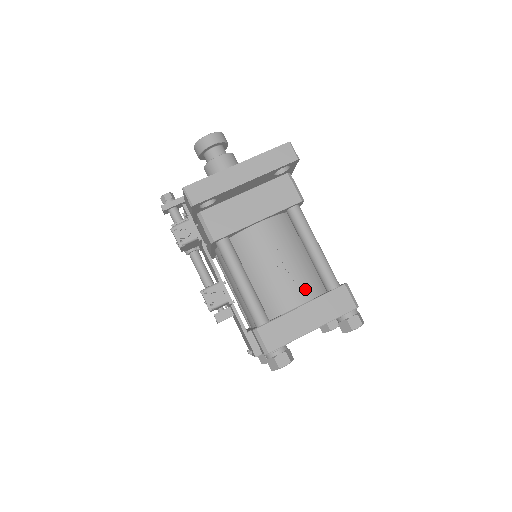
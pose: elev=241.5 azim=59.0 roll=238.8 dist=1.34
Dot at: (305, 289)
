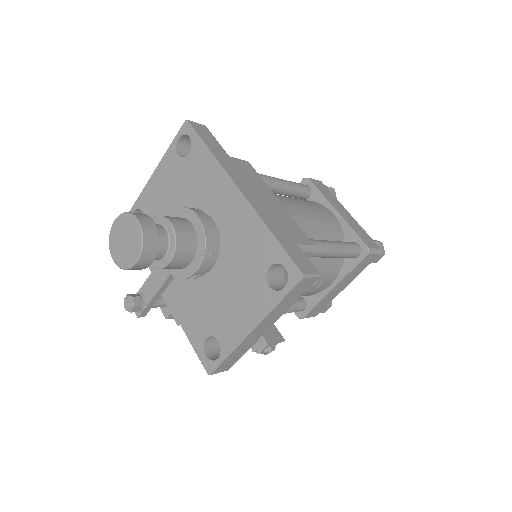
Dot at: (332, 275)
